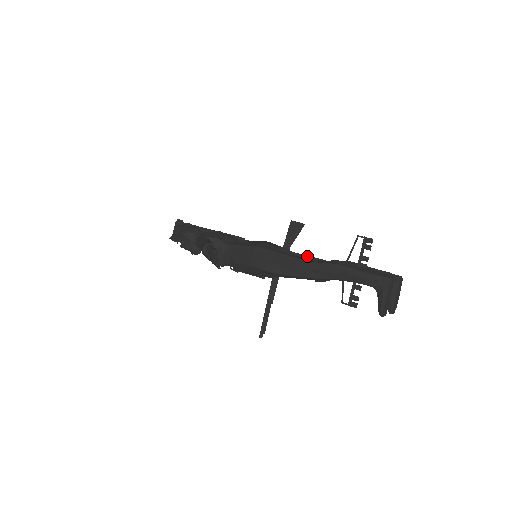
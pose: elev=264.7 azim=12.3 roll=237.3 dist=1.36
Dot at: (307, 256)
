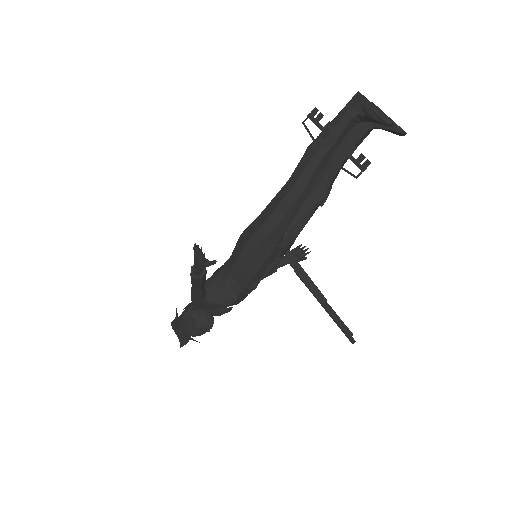
Dot at: occluded
